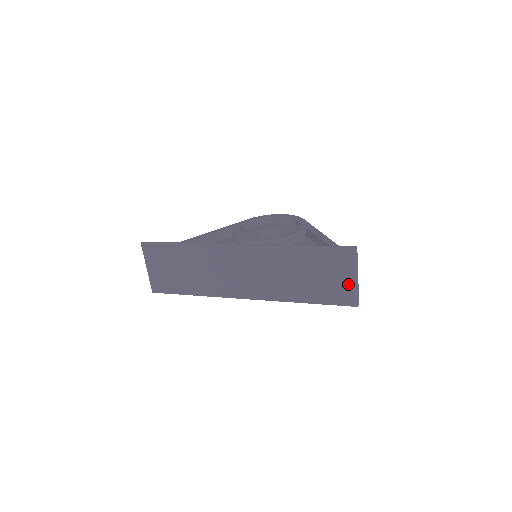
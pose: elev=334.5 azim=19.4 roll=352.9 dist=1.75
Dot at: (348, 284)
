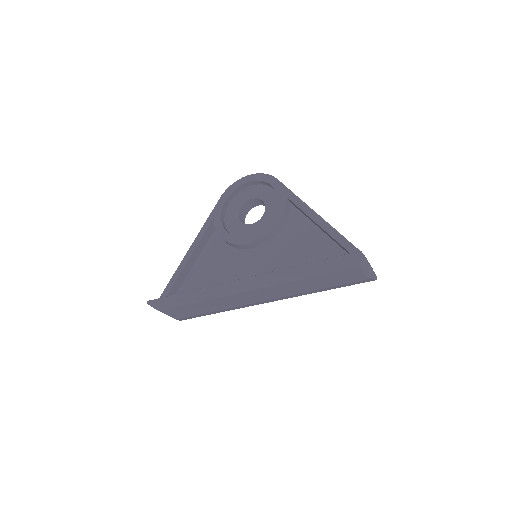
Dot at: (363, 275)
